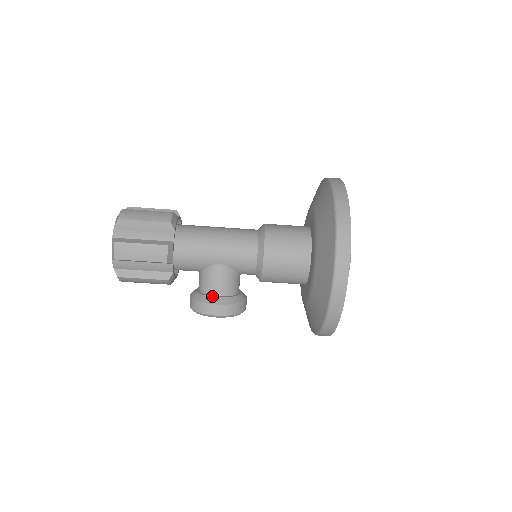
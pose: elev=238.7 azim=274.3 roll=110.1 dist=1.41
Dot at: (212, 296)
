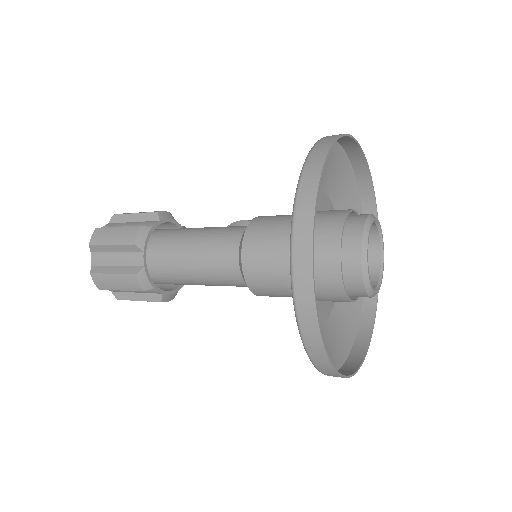
Dot at: occluded
